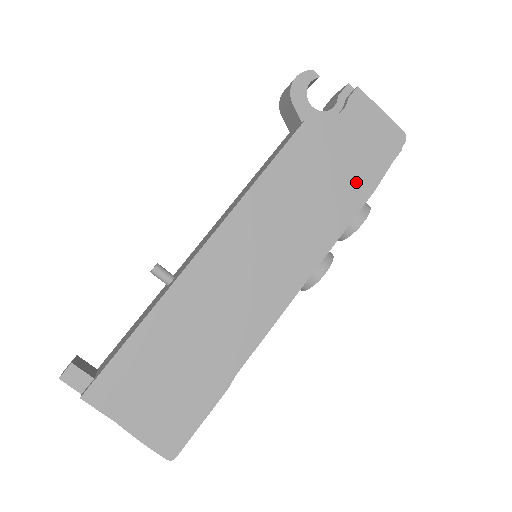
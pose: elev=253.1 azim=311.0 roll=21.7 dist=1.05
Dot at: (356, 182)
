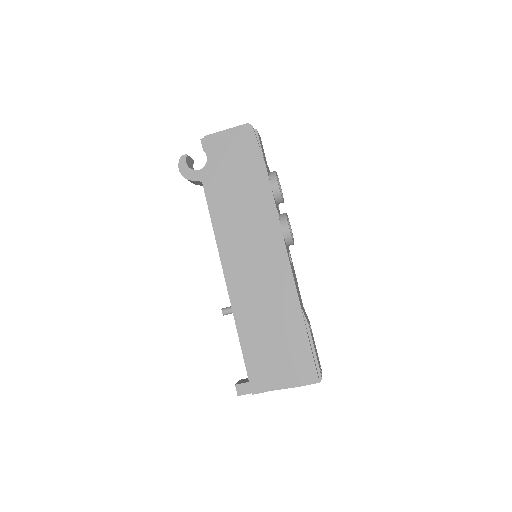
Dot at: (253, 173)
